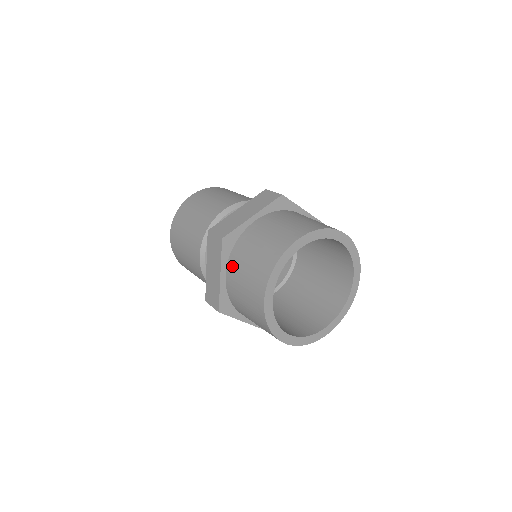
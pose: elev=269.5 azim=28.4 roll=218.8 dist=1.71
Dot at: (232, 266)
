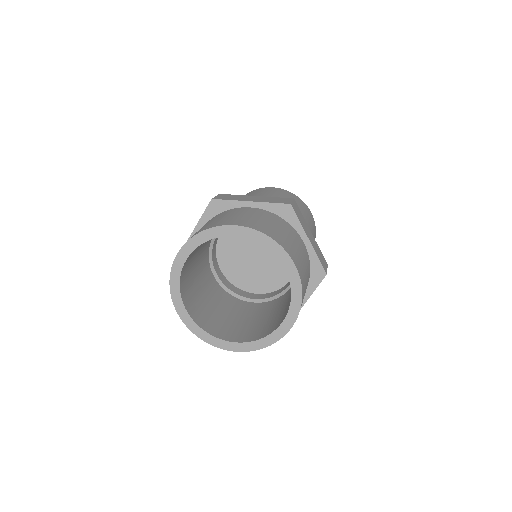
Dot at: occluded
